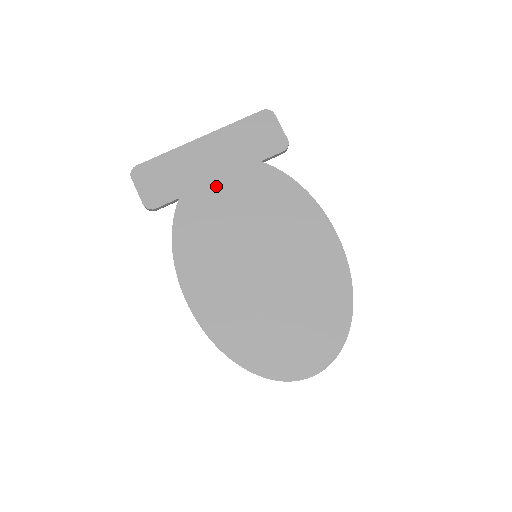
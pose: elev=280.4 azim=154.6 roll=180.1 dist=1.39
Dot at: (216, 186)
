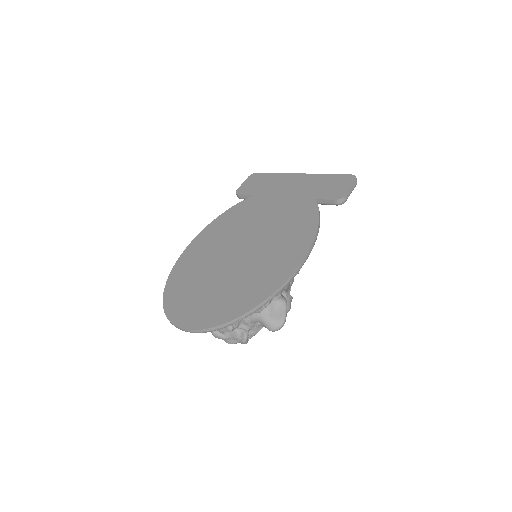
Dot at: (277, 199)
